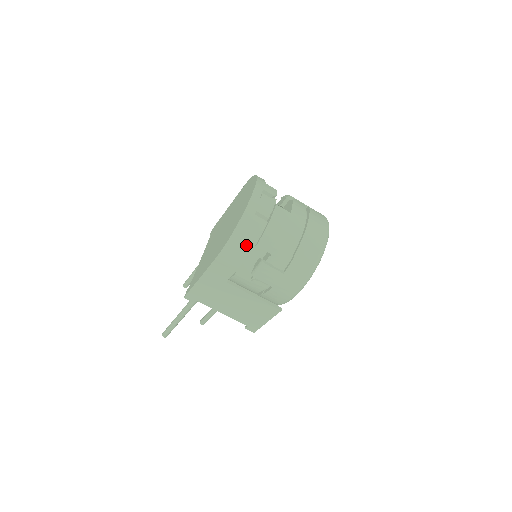
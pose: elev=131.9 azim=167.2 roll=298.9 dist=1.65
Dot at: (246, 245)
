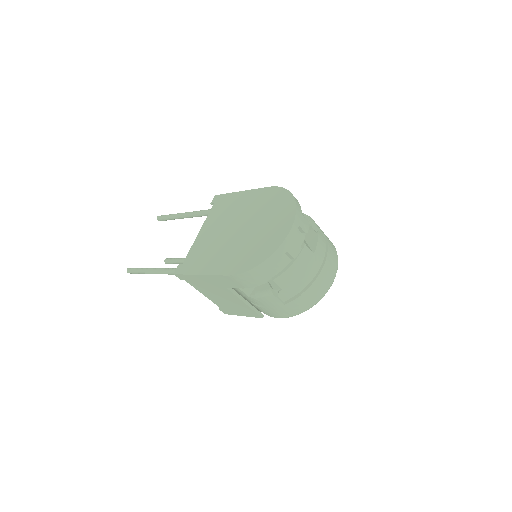
Dot at: (263, 275)
